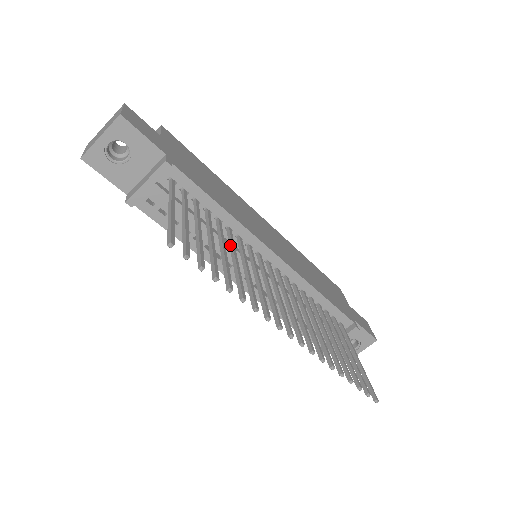
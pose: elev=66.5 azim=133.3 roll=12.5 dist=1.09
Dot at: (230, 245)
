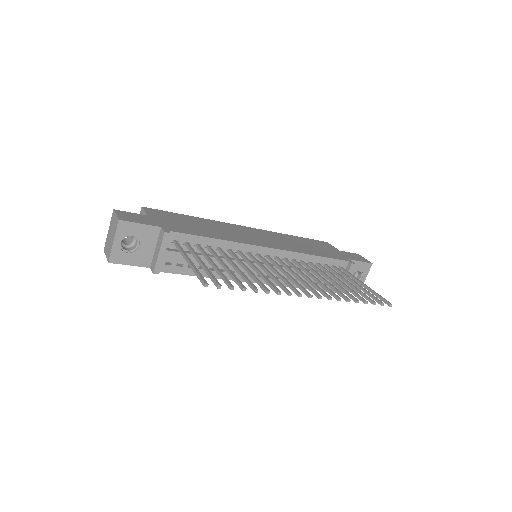
Dot at: (237, 261)
